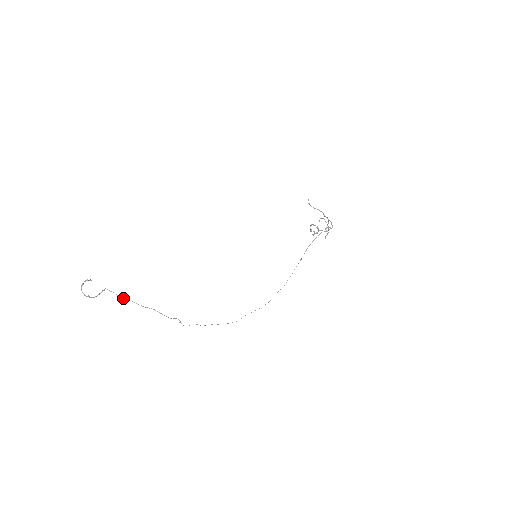
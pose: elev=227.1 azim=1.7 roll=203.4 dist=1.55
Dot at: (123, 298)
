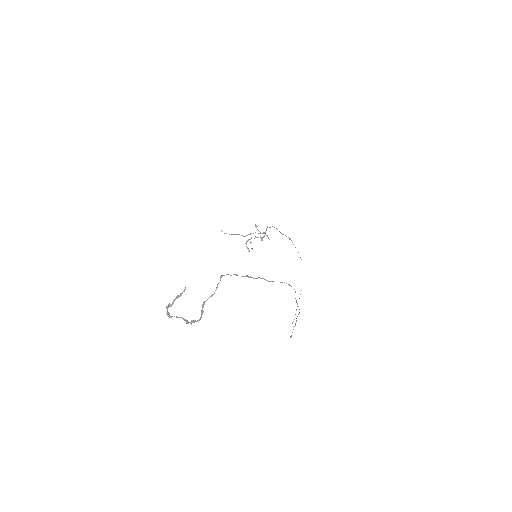
Dot at: (250, 277)
